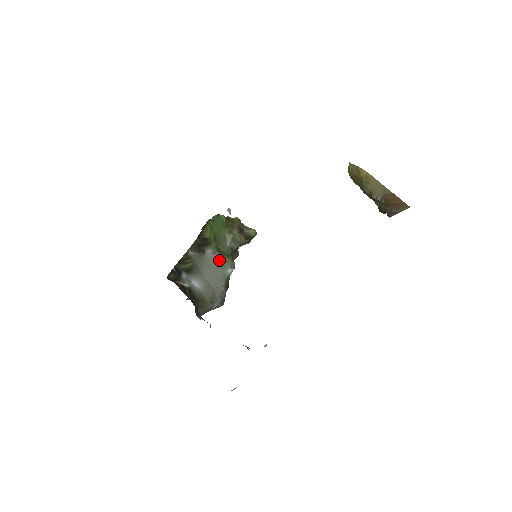
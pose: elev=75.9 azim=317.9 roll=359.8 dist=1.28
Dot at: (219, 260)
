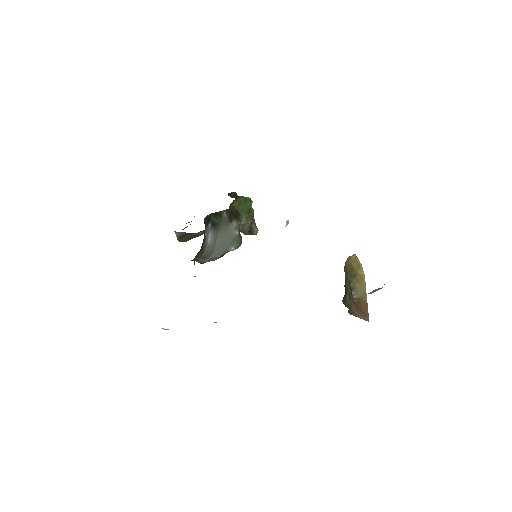
Dot at: (234, 236)
